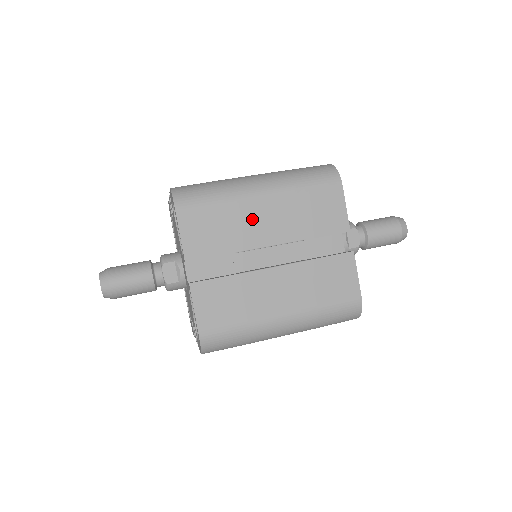
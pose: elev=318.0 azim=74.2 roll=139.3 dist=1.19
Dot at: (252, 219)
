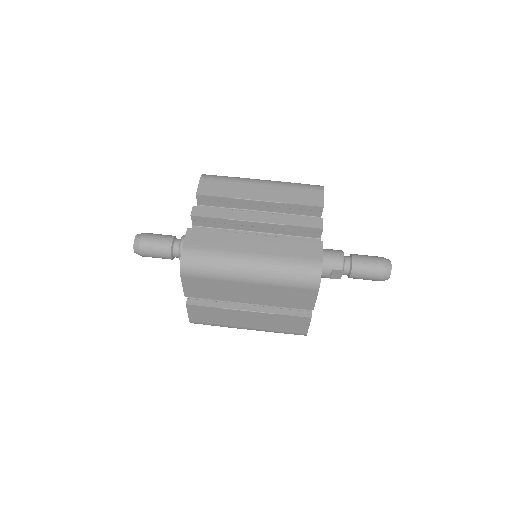
Dot at: (238, 290)
